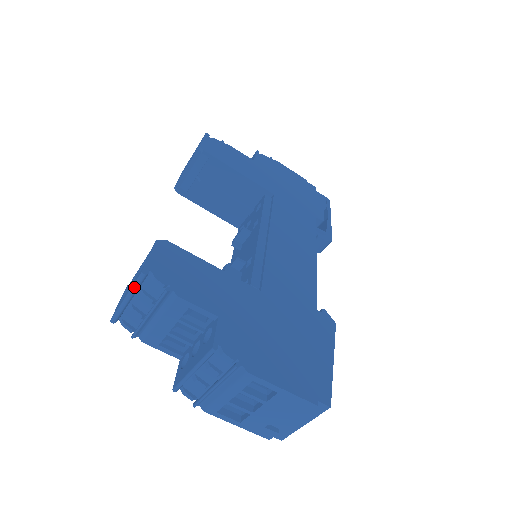
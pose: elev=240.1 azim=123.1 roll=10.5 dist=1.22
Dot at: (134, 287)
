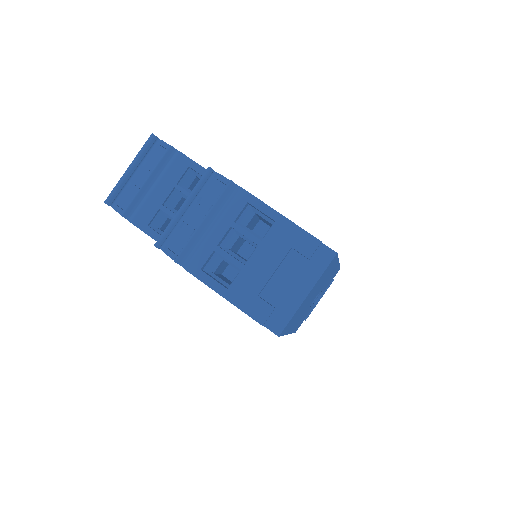
Dot at: (140, 151)
